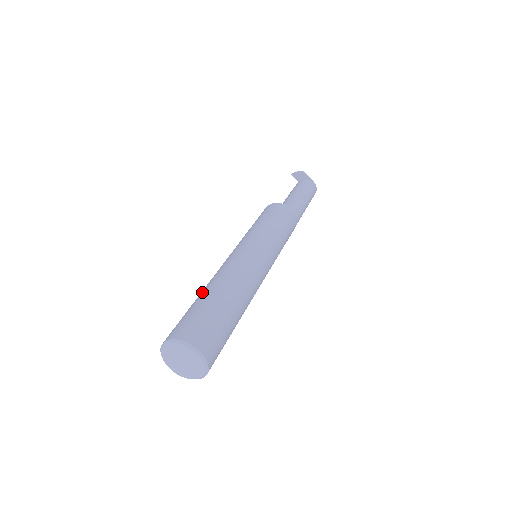
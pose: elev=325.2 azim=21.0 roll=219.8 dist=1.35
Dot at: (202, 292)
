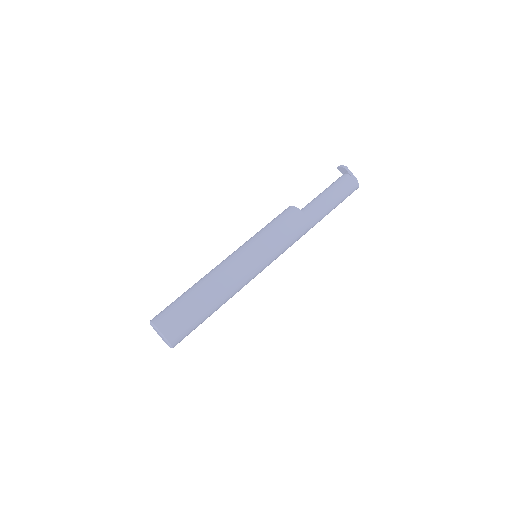
Dot at: (191, 287)
